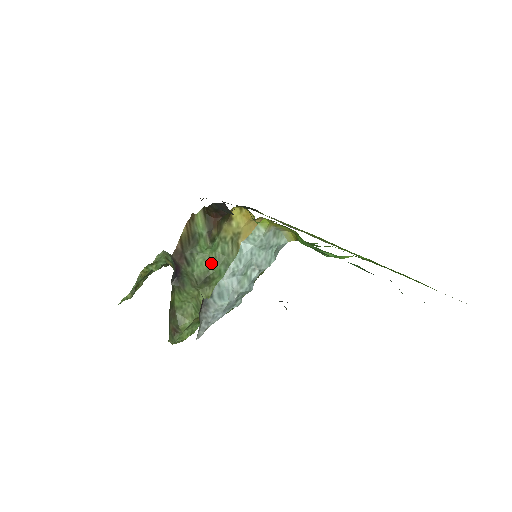
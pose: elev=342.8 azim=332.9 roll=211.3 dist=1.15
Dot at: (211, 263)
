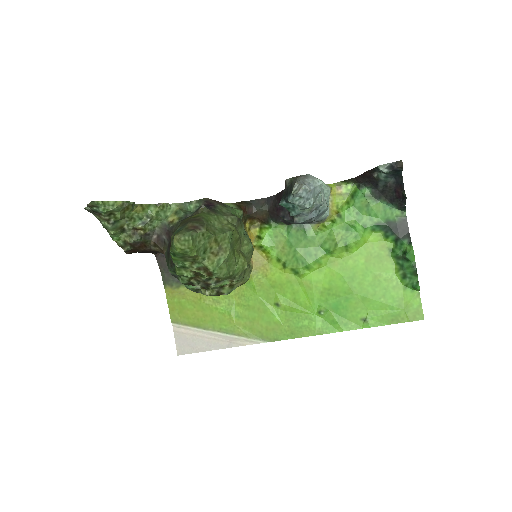
Dot at: occluded
